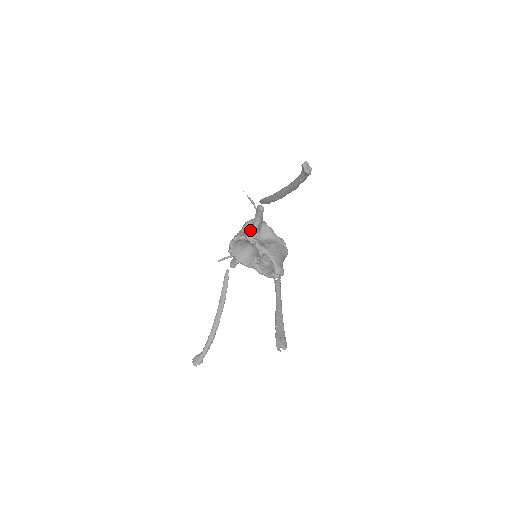
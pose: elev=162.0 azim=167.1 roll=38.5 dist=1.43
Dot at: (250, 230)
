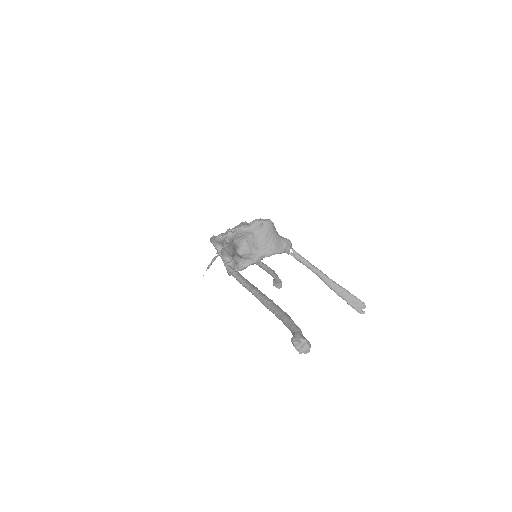
Dot at: occluded
